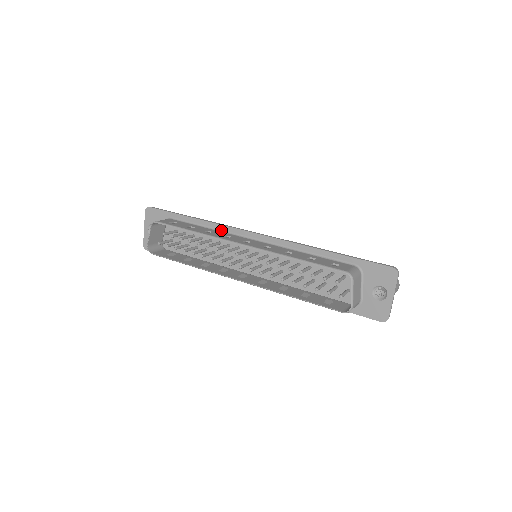
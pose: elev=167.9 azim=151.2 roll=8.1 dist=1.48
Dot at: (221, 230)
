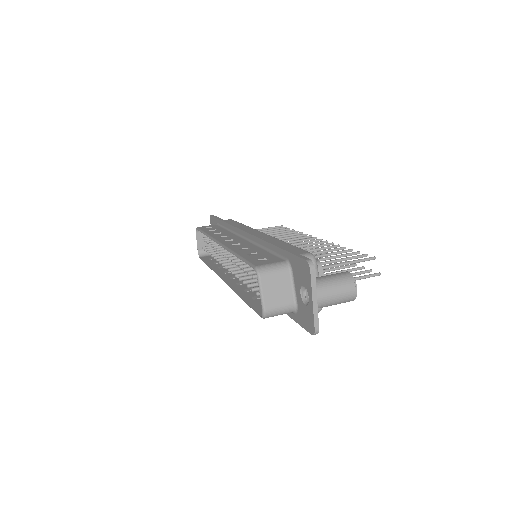
Dot at: (232, 231)
